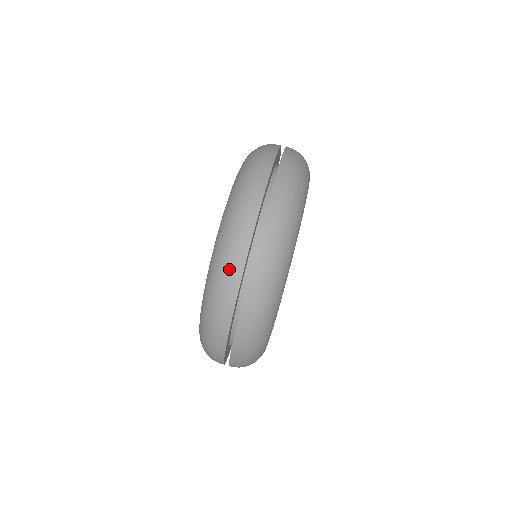
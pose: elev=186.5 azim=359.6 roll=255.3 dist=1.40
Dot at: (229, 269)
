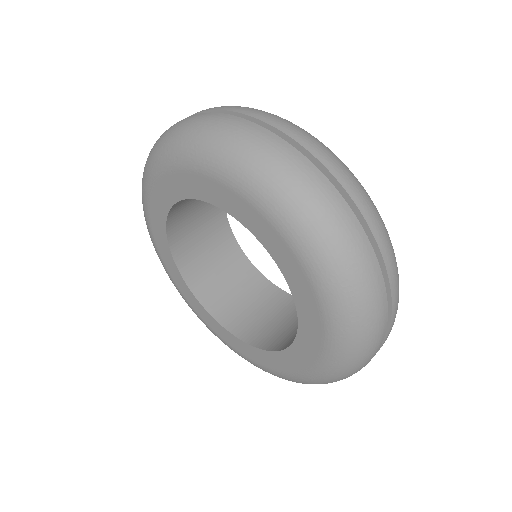
Dot at: (376, 330)
